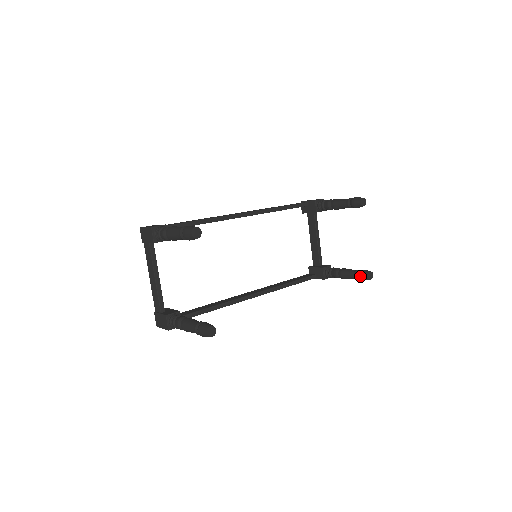
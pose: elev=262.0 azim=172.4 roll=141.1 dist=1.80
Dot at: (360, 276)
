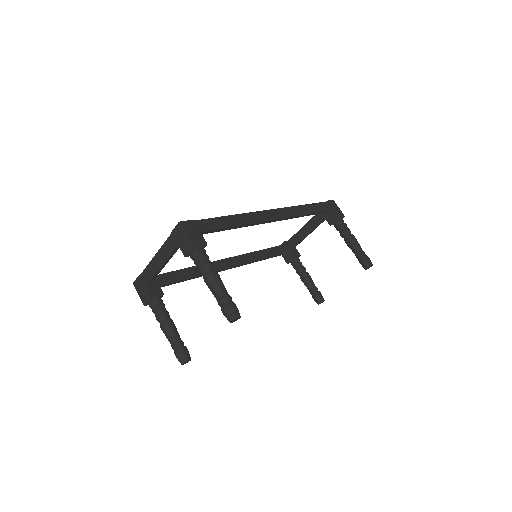
Dot at: (314, 297)
